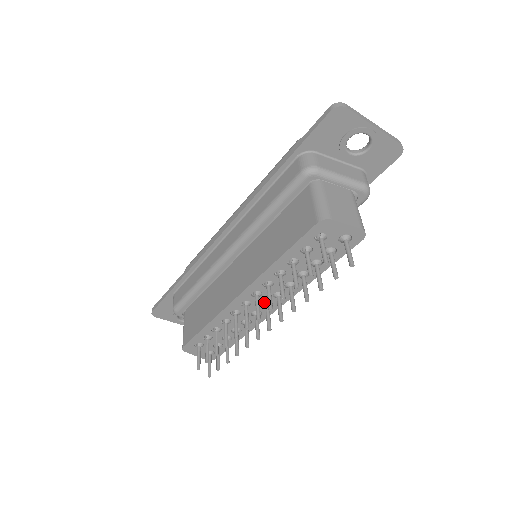
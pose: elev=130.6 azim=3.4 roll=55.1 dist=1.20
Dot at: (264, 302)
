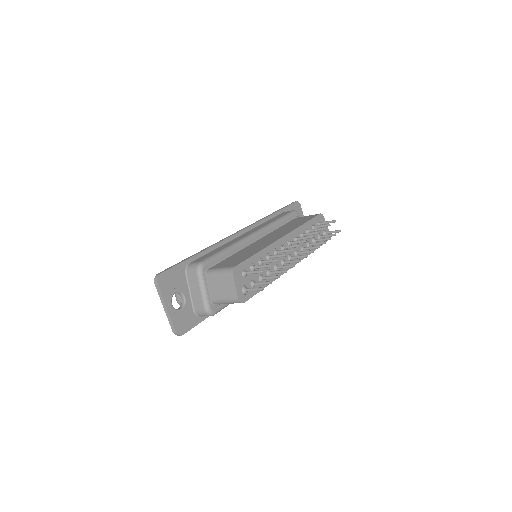
Dot at: (289, 254)
